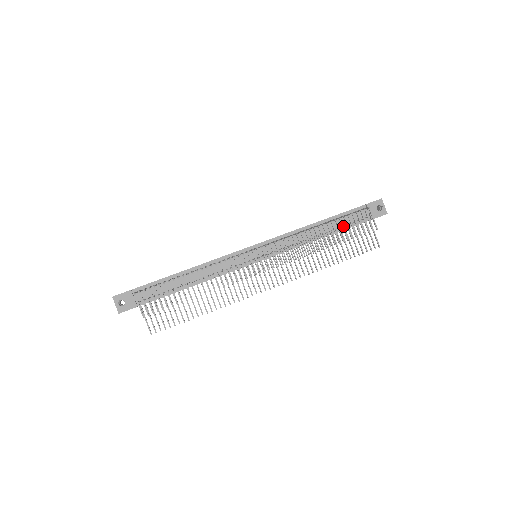
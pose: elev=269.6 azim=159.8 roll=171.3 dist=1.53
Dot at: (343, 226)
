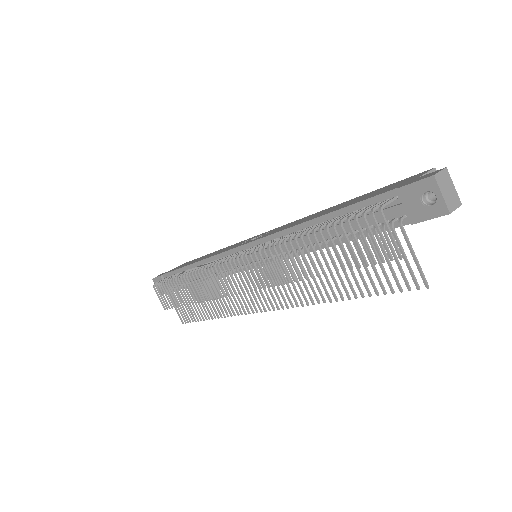
Dot at: (332, 243)
